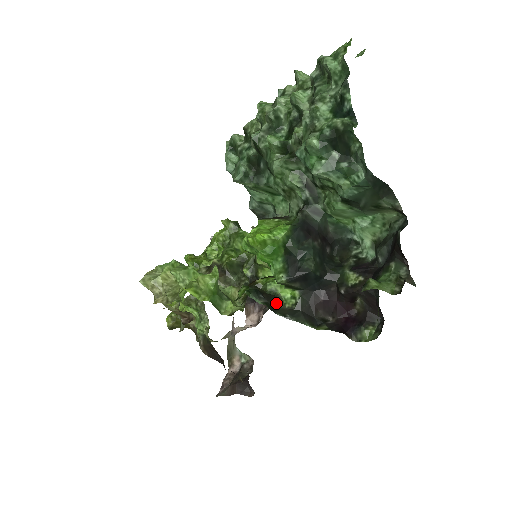
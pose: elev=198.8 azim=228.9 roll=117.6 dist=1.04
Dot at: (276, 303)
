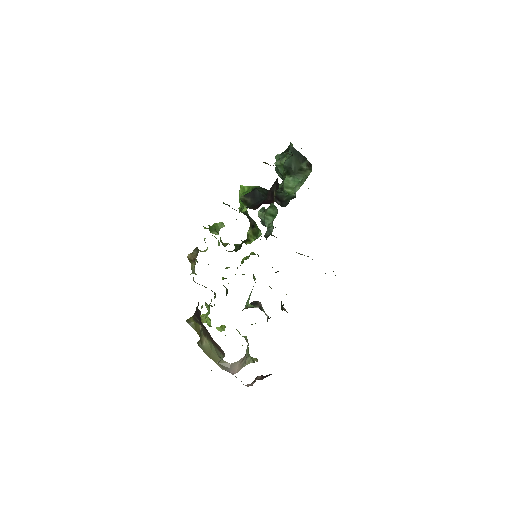
Dot at: occluded
